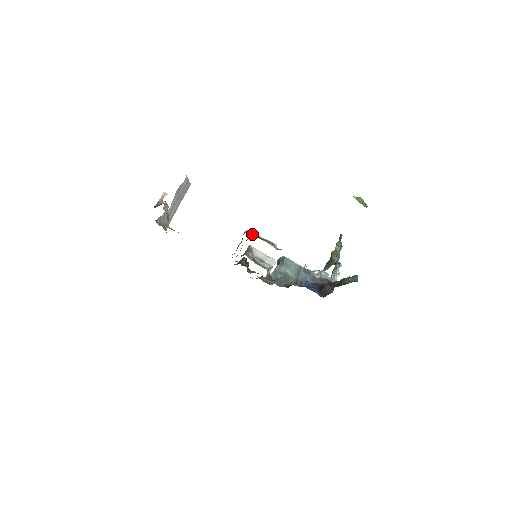
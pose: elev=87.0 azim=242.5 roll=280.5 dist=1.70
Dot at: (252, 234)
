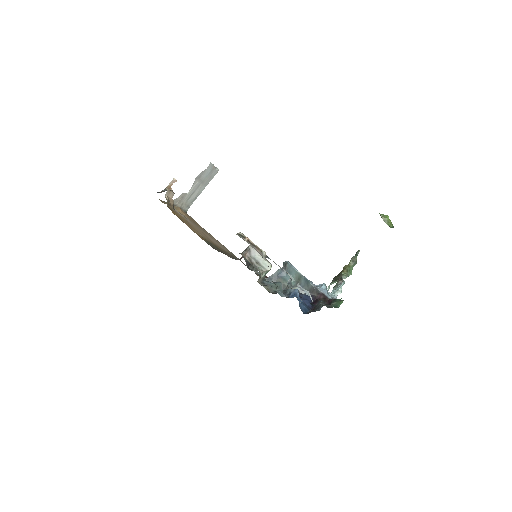
Dot at: (243, 237)
